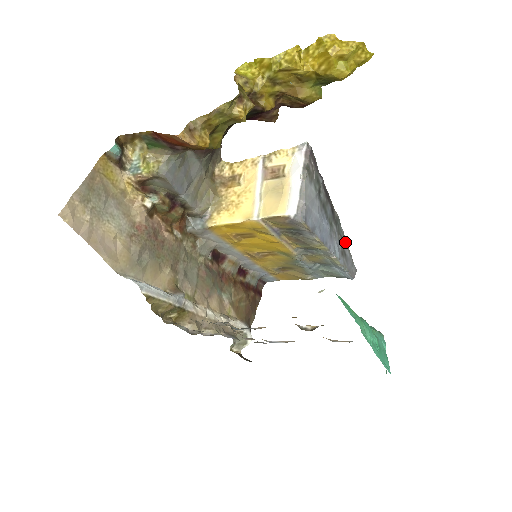
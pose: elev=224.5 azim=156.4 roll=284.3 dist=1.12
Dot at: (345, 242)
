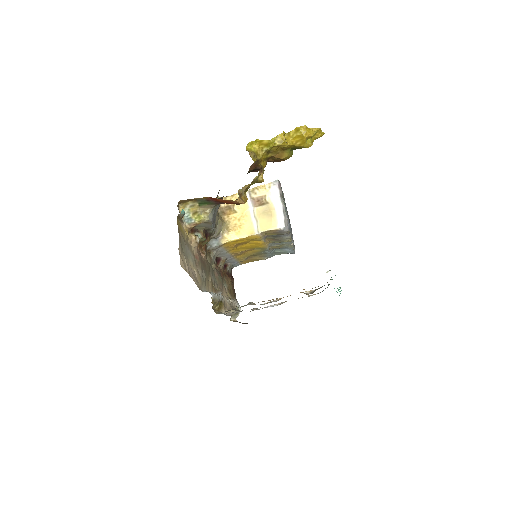
Dot at: occluded
